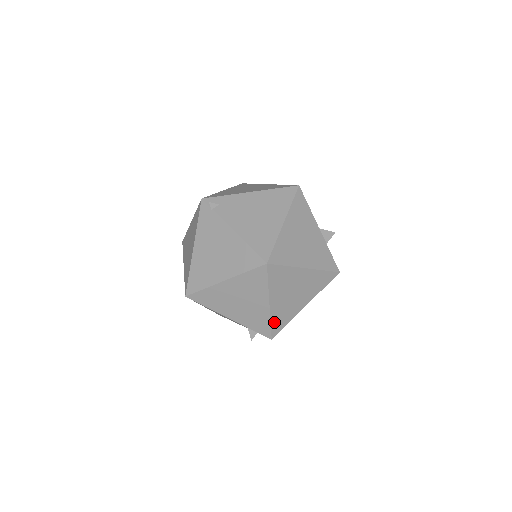
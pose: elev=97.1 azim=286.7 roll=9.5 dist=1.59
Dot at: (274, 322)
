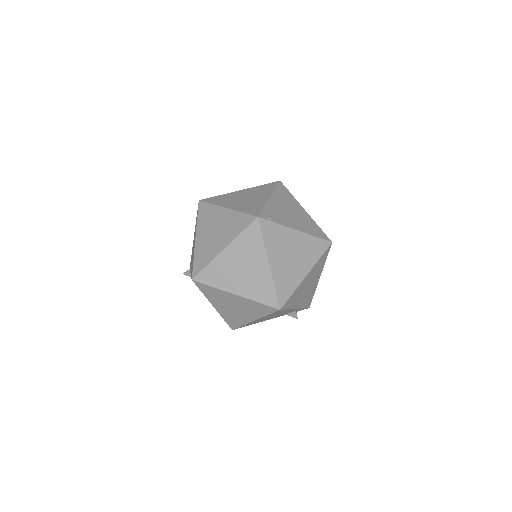
Dot at: occluded
